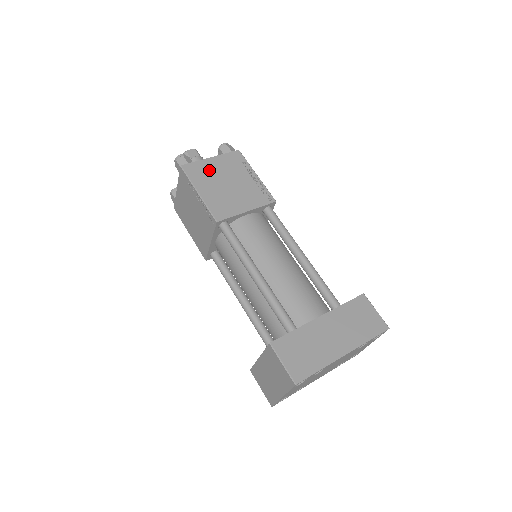
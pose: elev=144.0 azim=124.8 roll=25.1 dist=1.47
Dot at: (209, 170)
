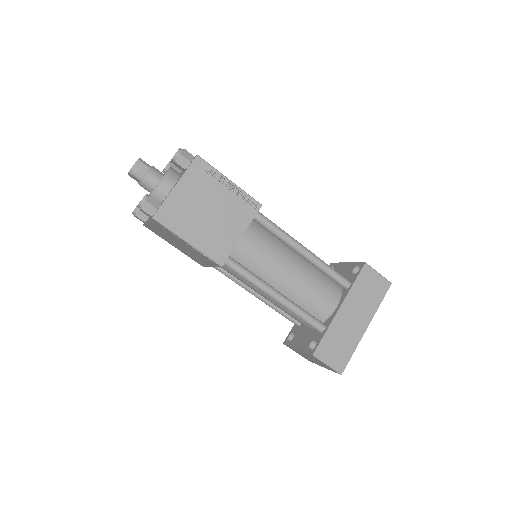
Dot at: (183, 205)
